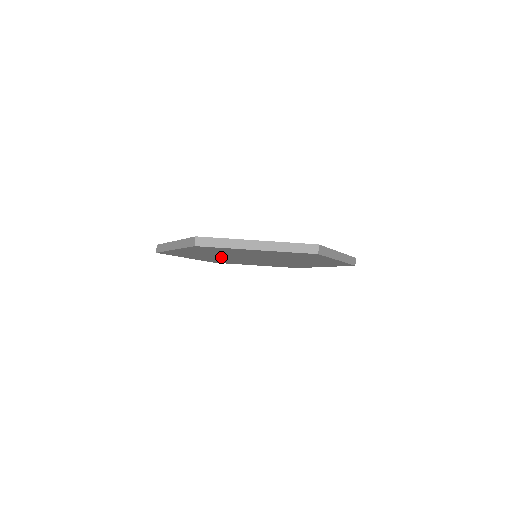
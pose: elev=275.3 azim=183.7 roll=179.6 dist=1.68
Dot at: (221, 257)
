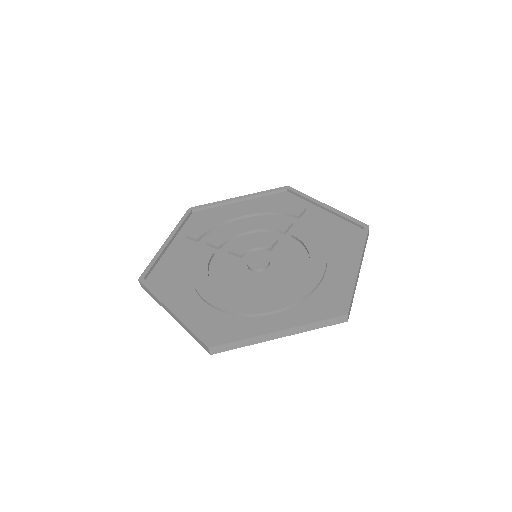
Dot at: occluded
